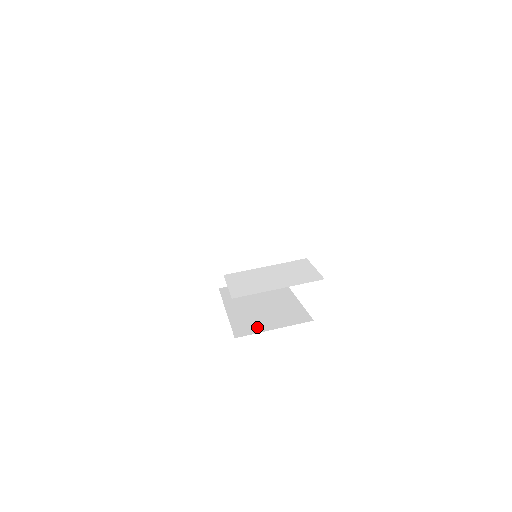
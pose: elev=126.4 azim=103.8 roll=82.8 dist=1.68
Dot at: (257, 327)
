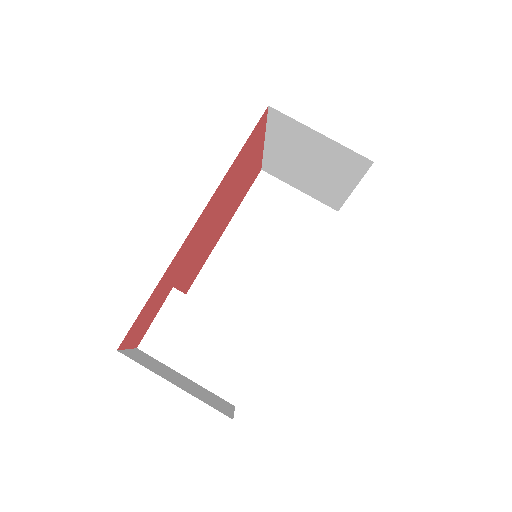
Dot at: (216, 300)
